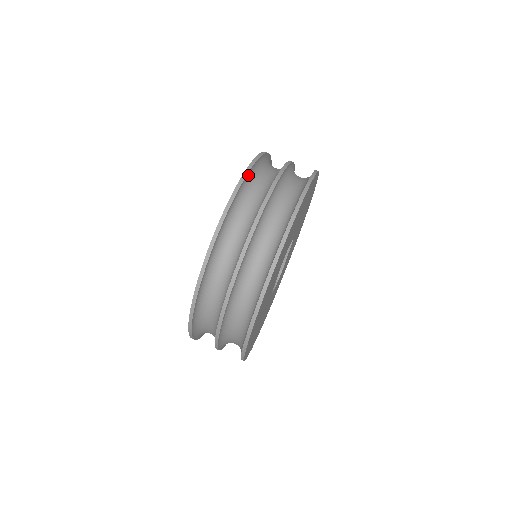
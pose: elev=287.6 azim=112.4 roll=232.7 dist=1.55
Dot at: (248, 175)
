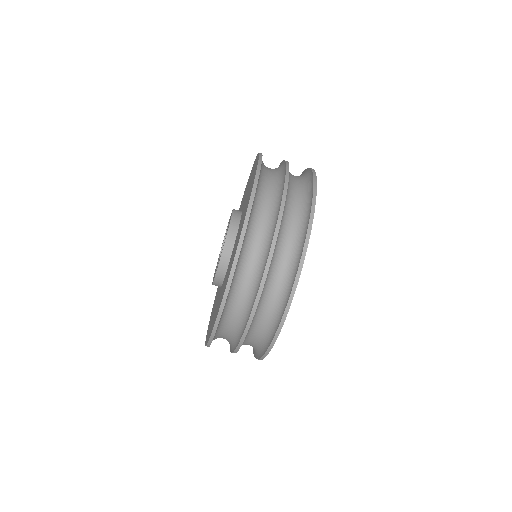
Dot at: (218, 324)
